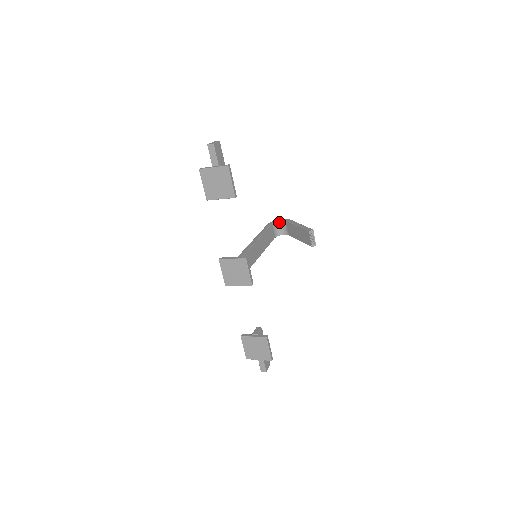
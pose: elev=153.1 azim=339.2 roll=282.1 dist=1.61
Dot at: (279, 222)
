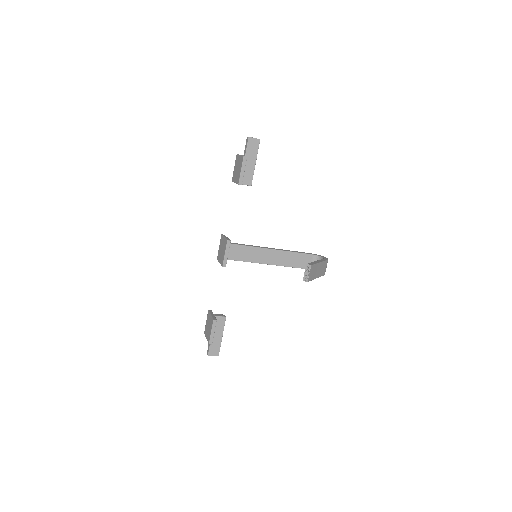
Dot at: (321, 258)
